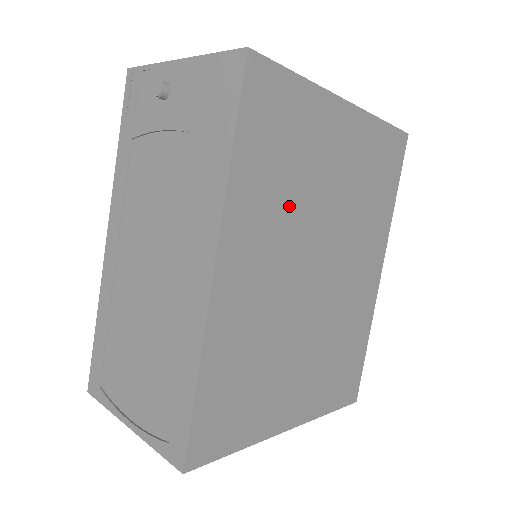
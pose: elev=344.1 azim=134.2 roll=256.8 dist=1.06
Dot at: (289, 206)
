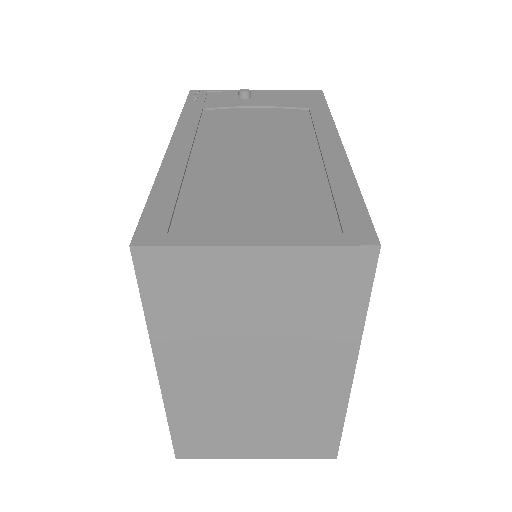
Dot at: occluded
